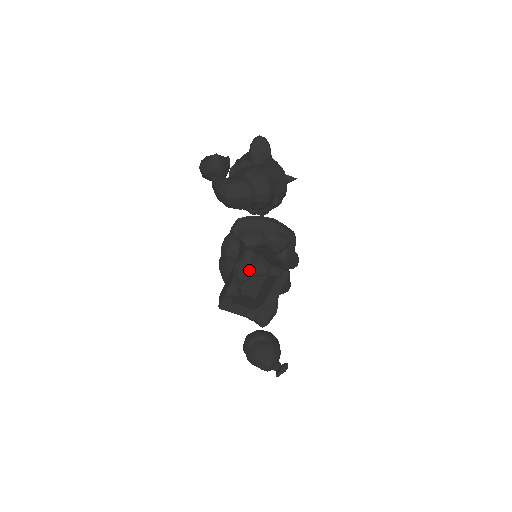
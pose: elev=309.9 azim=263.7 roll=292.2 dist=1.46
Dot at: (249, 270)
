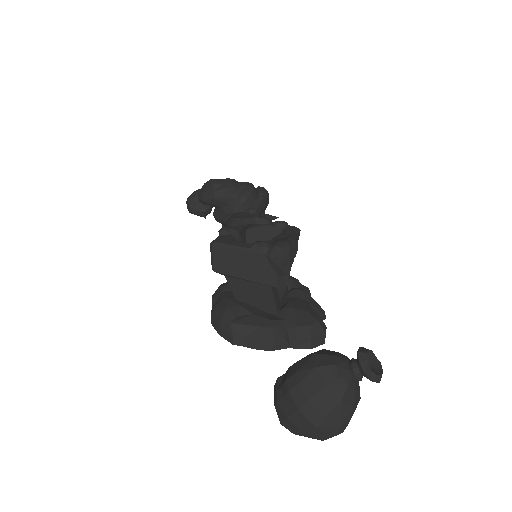
Dot at: (245, 215)
